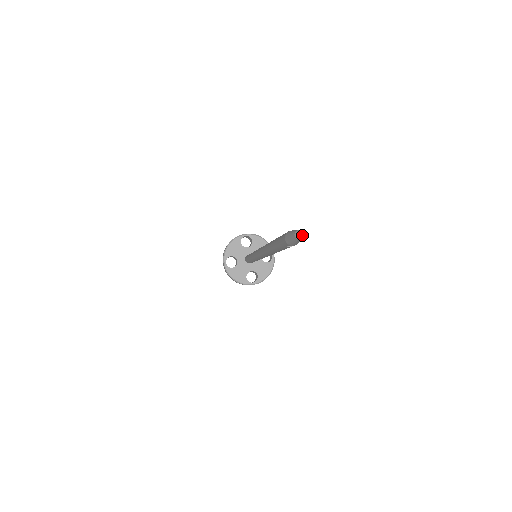
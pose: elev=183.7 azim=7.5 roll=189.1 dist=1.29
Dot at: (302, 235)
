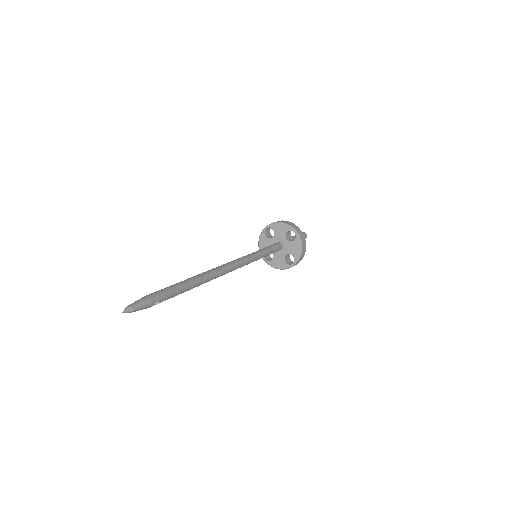
Dot at: (126, 312)
